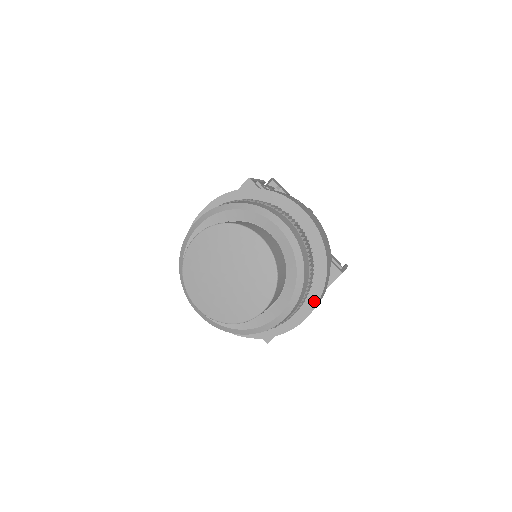
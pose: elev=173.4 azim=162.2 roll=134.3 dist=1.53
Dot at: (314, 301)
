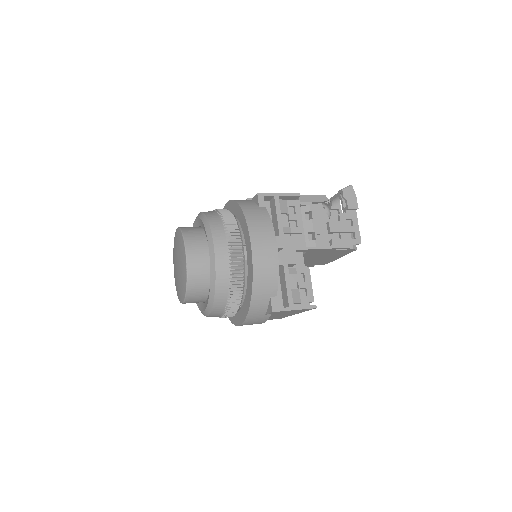
Dot at: (243, 318)
